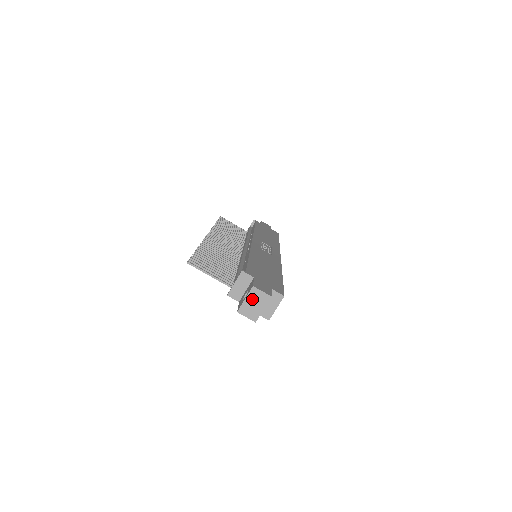
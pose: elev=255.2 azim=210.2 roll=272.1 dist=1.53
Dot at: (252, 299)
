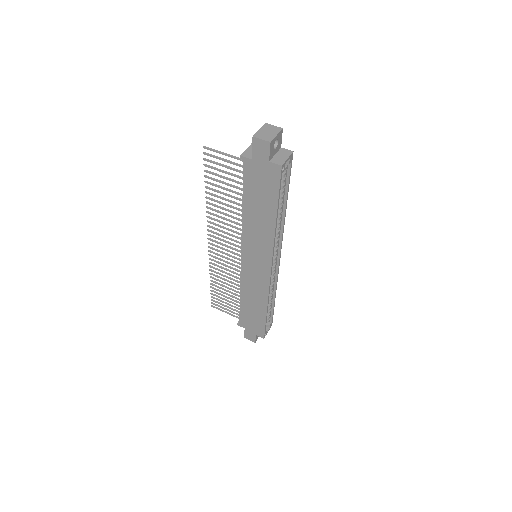
Dot at: (266, 130)
